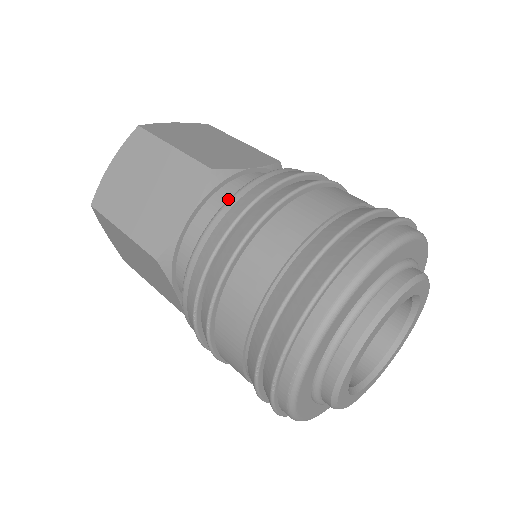
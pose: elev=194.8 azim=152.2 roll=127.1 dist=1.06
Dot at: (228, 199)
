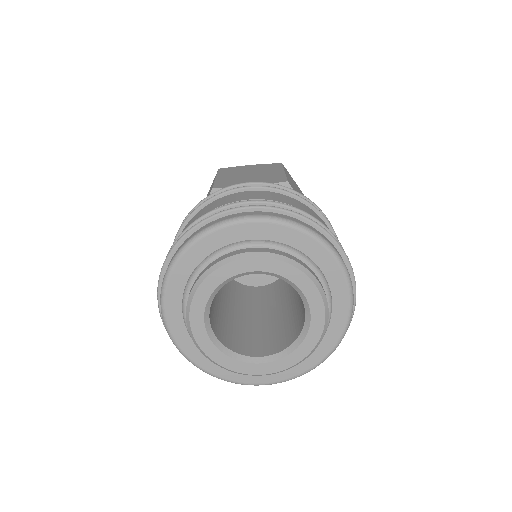
Dot at: occluded
